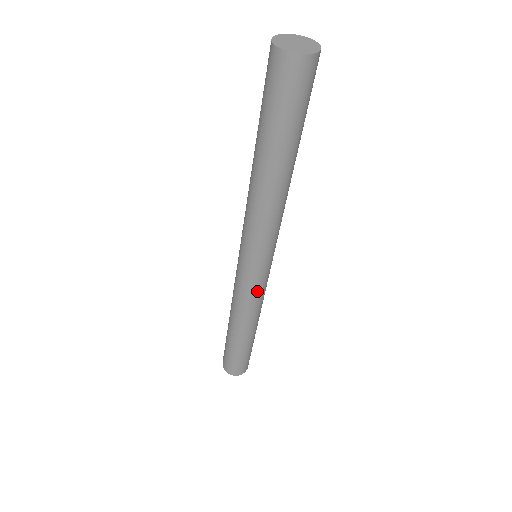
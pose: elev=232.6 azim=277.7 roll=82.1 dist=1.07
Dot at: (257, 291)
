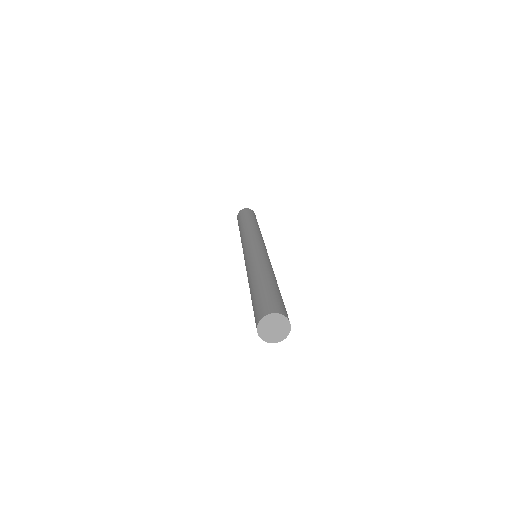
Dot at: occluded
